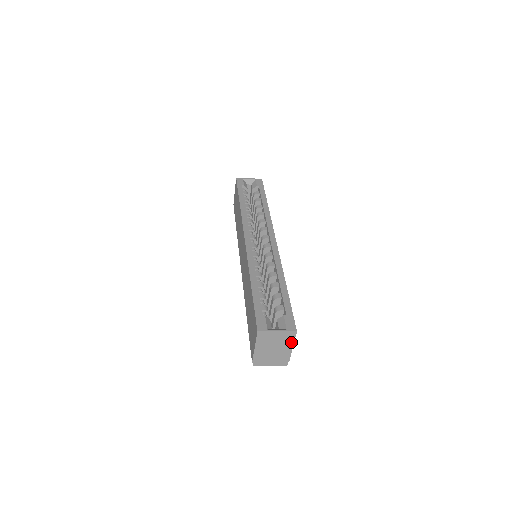
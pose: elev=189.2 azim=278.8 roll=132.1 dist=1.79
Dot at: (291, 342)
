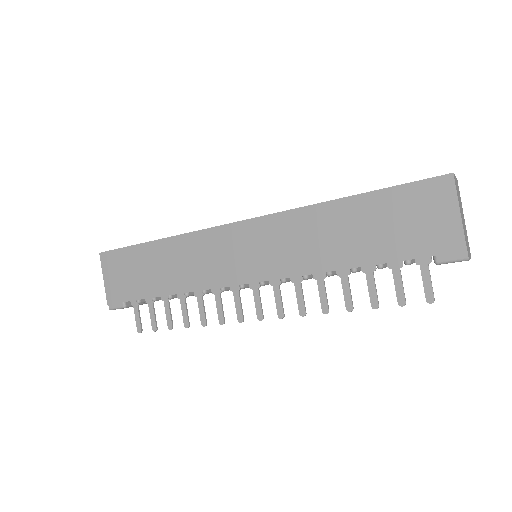
Dot at: (461, 202)
